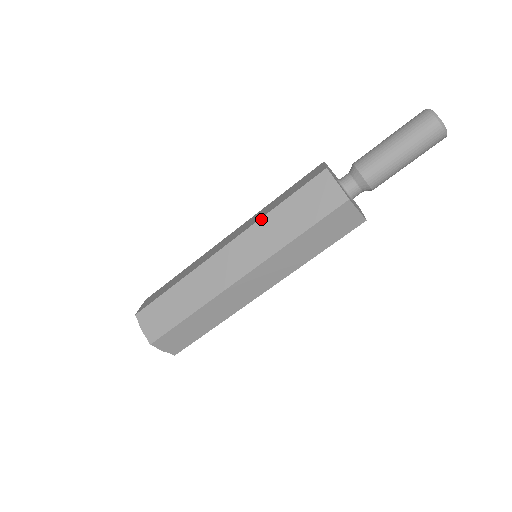
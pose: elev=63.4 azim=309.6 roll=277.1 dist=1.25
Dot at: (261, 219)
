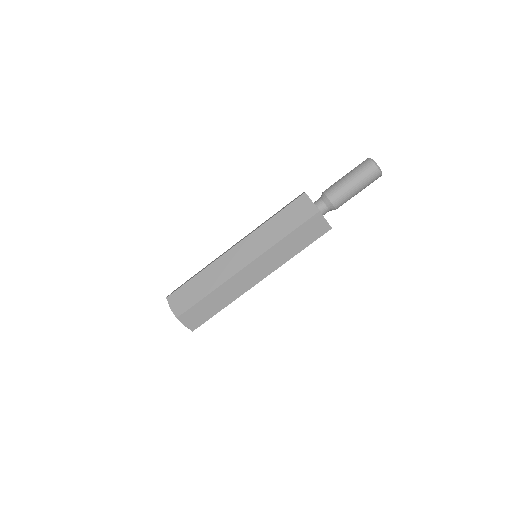
Dot at: occluded
